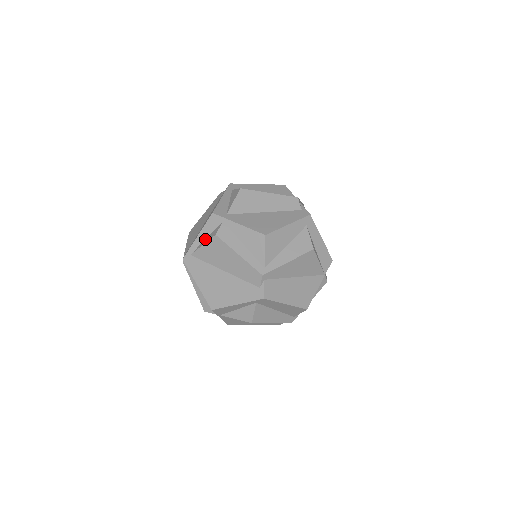
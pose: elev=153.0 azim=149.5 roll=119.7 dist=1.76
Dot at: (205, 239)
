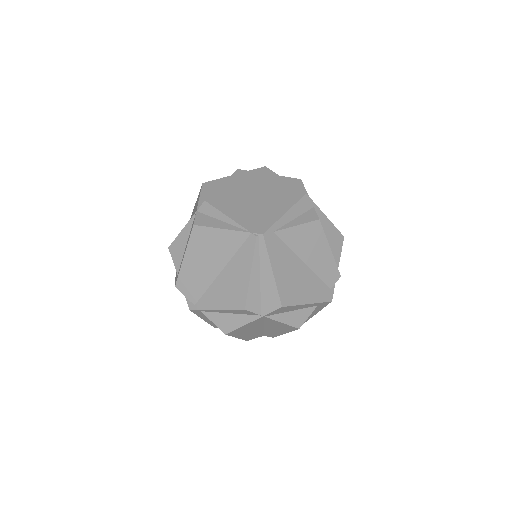
Dot at: (294, 219)
